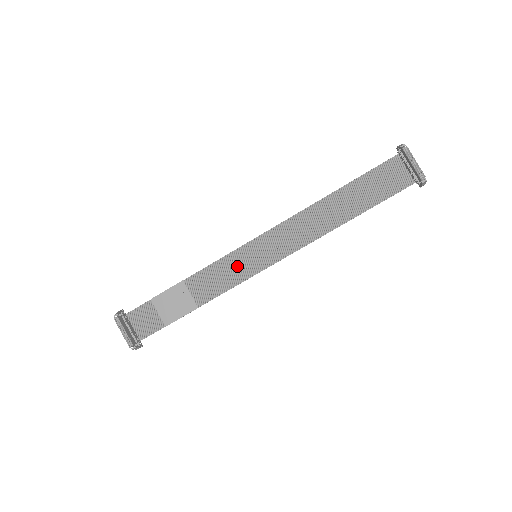
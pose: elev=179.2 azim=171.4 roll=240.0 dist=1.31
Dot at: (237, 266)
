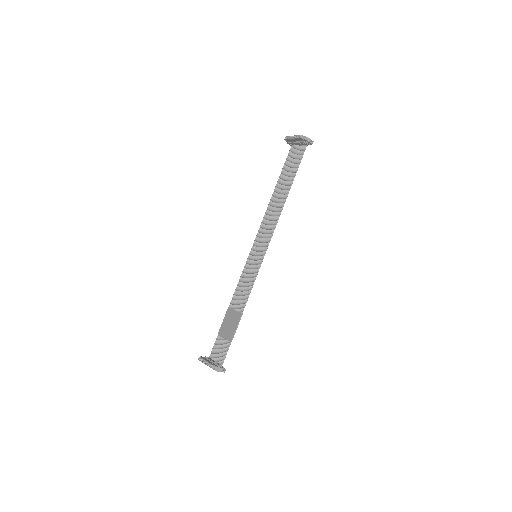
Dot at: (250, 271)
